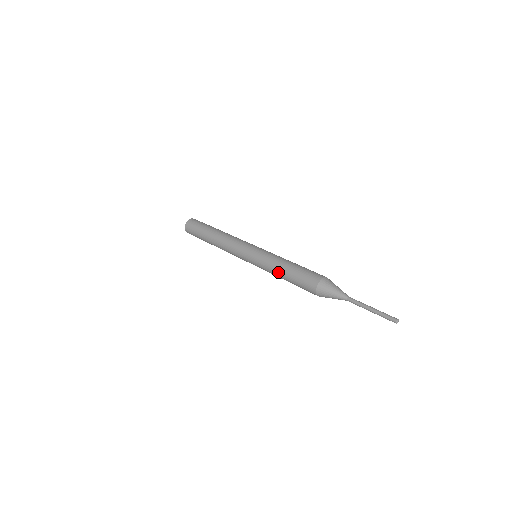
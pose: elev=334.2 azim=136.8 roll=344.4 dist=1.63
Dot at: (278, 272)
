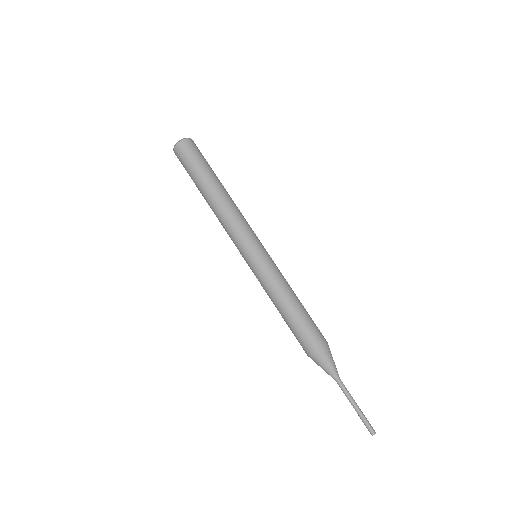
Dot at: (277, 303)
